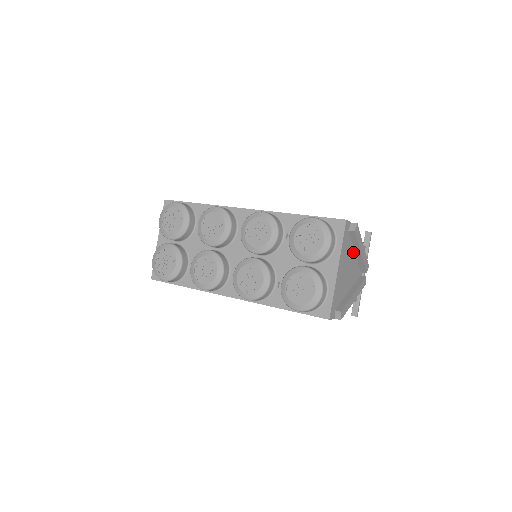
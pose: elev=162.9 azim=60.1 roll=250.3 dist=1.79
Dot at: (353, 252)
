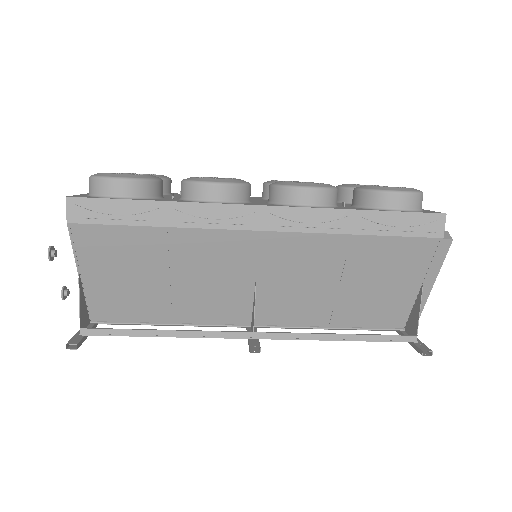
Dot at: occluded
